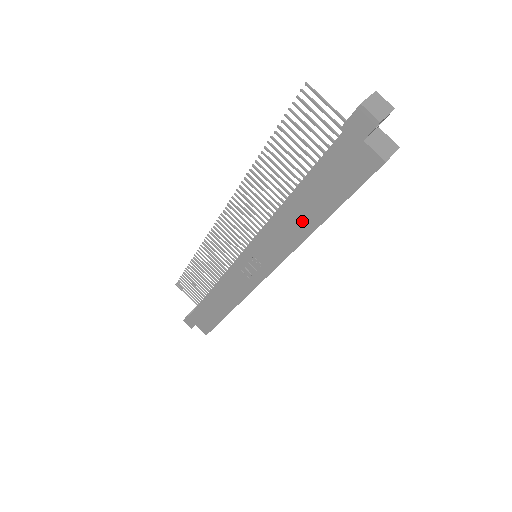
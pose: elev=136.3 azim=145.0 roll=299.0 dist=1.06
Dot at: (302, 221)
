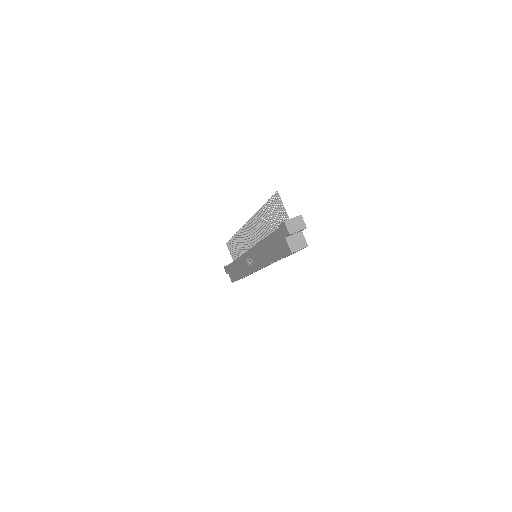
Dot at: (267, 255)
